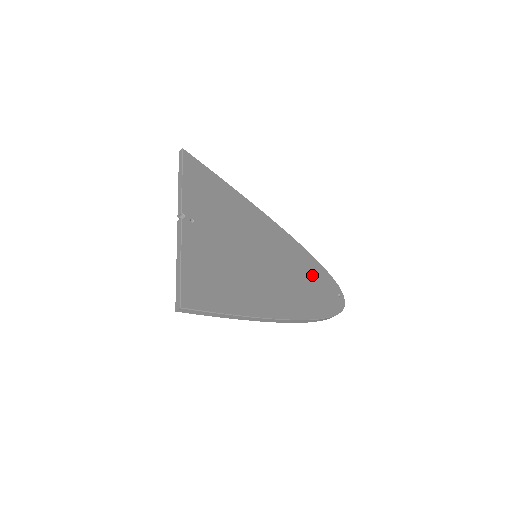
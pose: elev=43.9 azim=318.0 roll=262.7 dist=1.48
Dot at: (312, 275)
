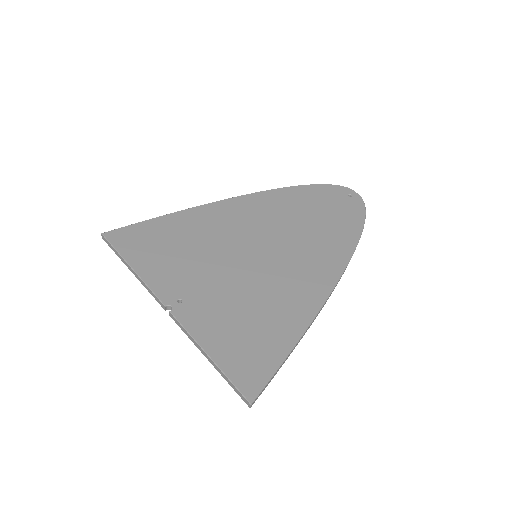
Dot at: (313, 208)
